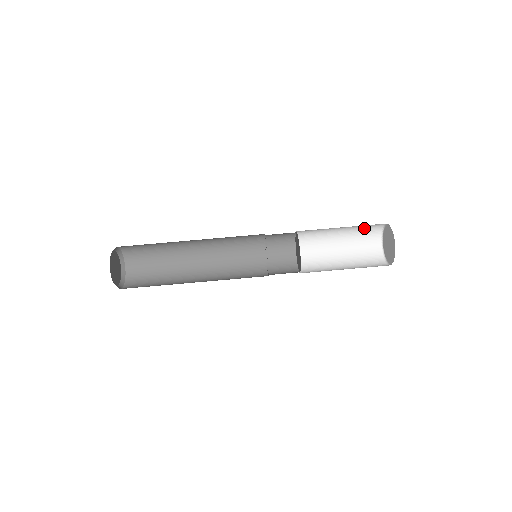
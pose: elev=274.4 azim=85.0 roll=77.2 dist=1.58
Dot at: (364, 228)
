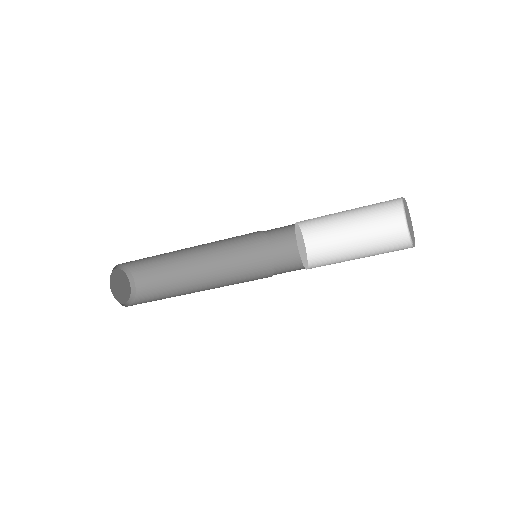
Dot at: (378, 203)
